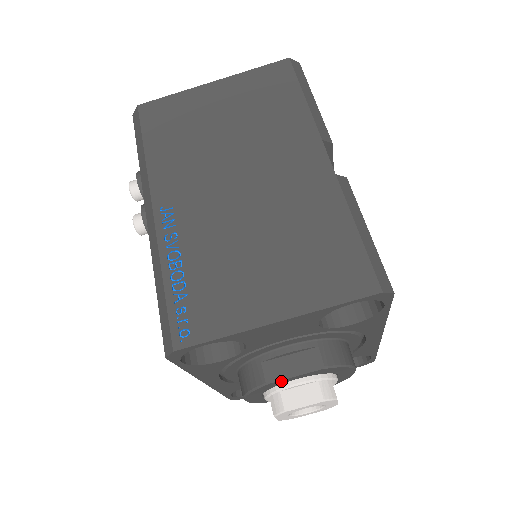
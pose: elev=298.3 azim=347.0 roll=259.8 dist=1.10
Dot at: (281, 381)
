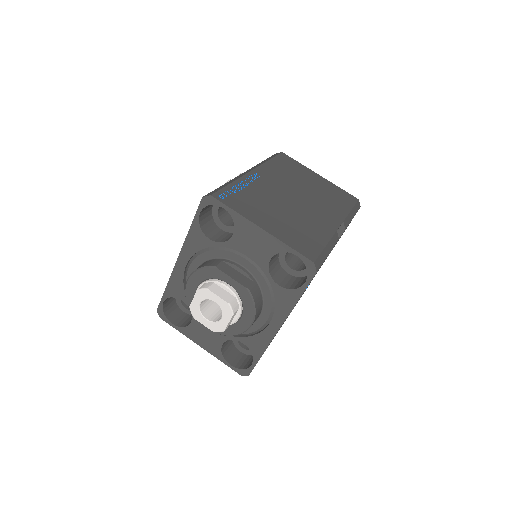
Dot at: (222, 274)
